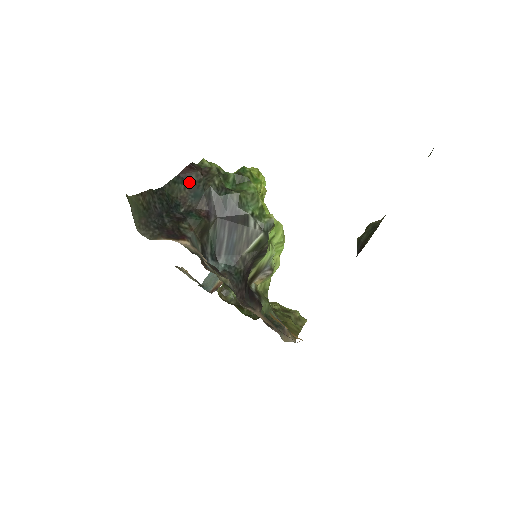
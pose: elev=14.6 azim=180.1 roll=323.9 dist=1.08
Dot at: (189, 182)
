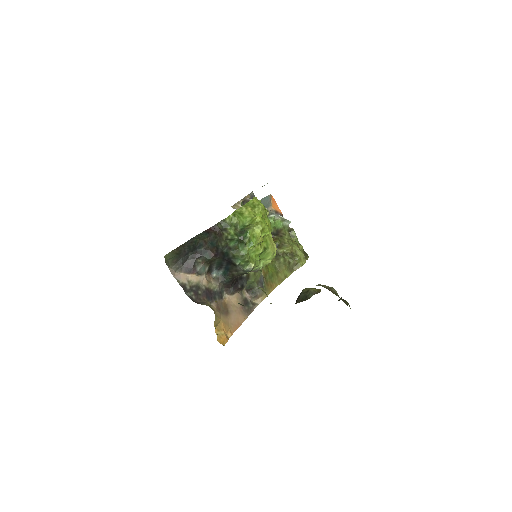
Dot at: (210, 235)
